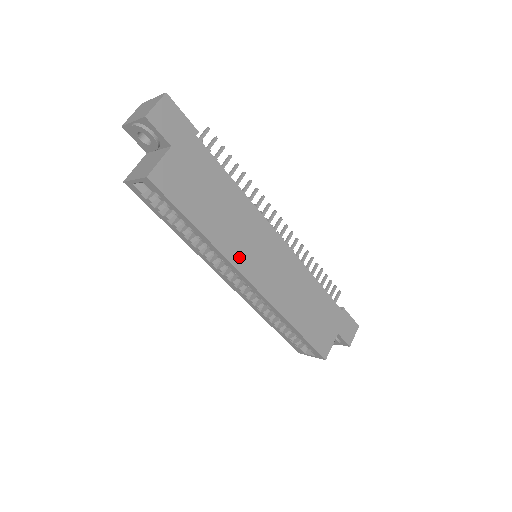
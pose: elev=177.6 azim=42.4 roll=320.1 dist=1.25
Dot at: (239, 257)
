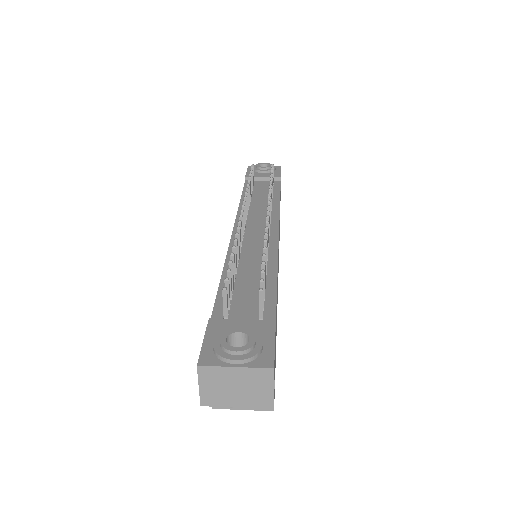
Dot at: (277, 299)
